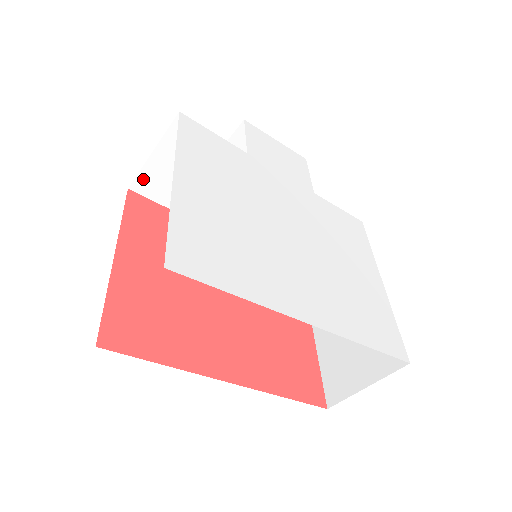
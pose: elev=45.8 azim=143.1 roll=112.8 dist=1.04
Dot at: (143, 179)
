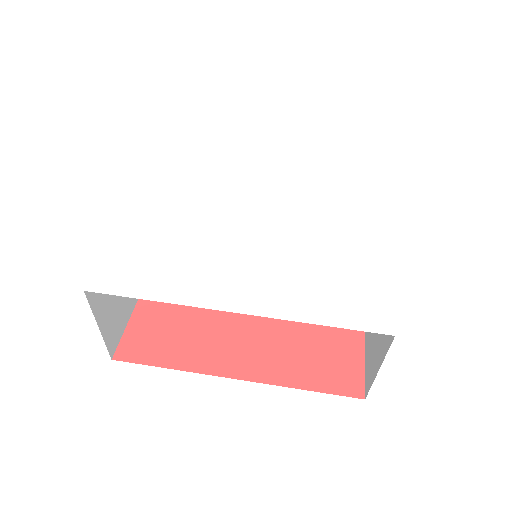
Dot at: occluded
